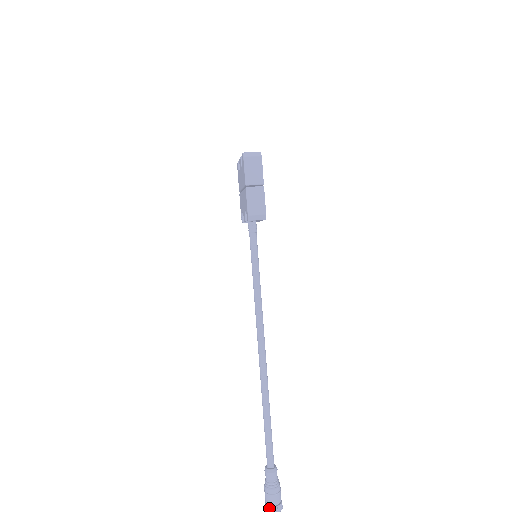
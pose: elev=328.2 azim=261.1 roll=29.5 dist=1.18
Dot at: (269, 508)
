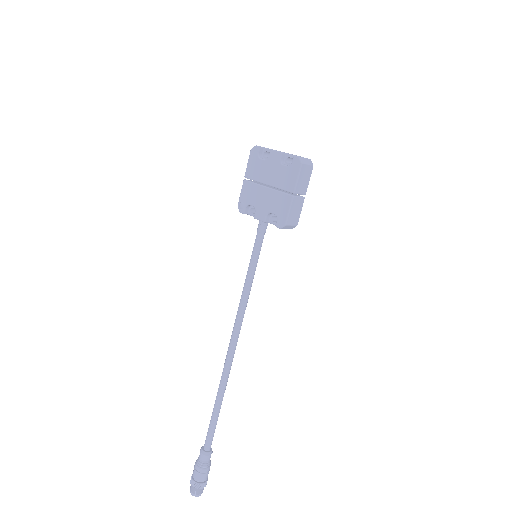
Dot at: (199, 485)
